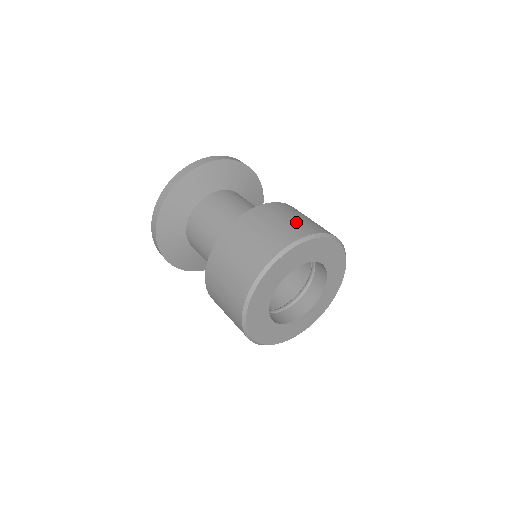
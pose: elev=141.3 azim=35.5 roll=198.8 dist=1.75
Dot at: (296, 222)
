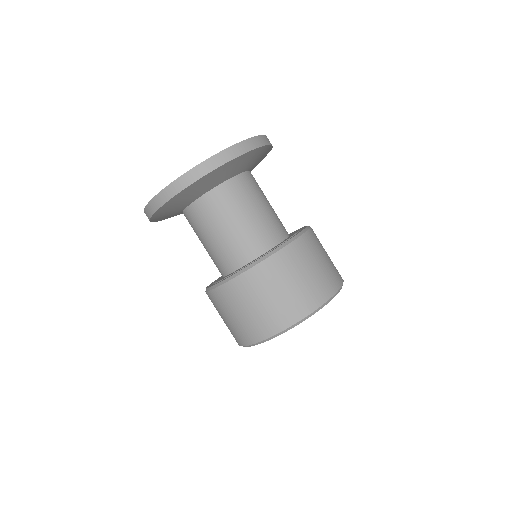
Dot at: (241, 324)
